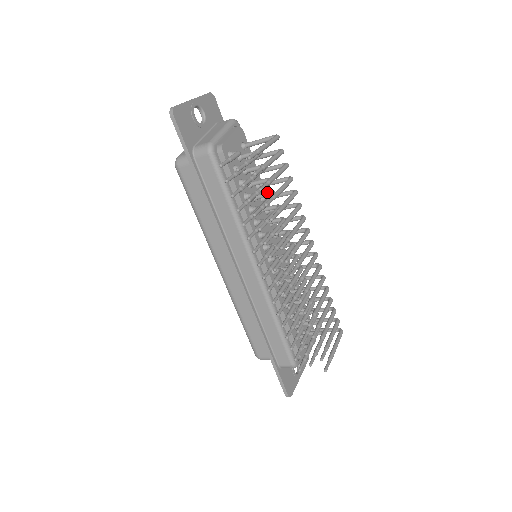
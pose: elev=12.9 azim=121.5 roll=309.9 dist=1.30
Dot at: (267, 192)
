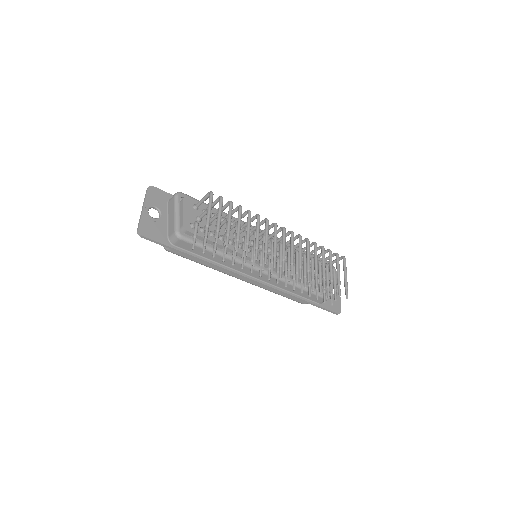
Dot at: (232, 225)
